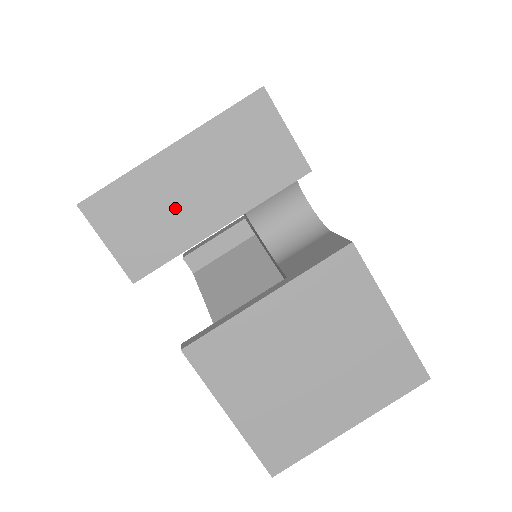
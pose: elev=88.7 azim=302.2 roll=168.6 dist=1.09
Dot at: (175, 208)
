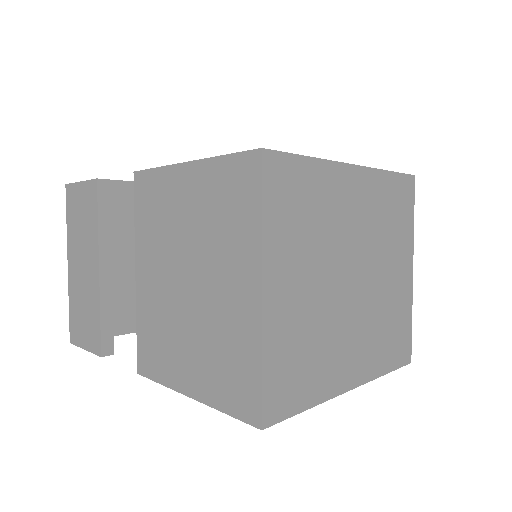
Dot at: (85, 290)
